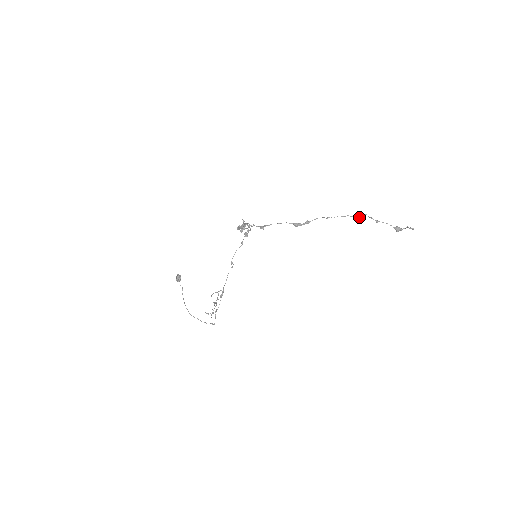
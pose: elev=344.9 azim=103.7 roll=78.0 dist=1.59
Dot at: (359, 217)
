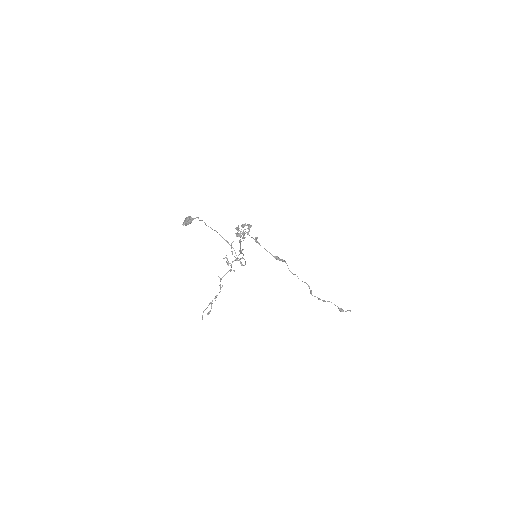
Dot at: (311, 290)
